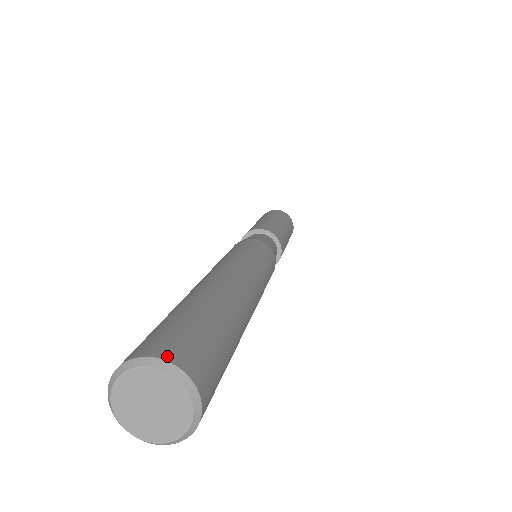
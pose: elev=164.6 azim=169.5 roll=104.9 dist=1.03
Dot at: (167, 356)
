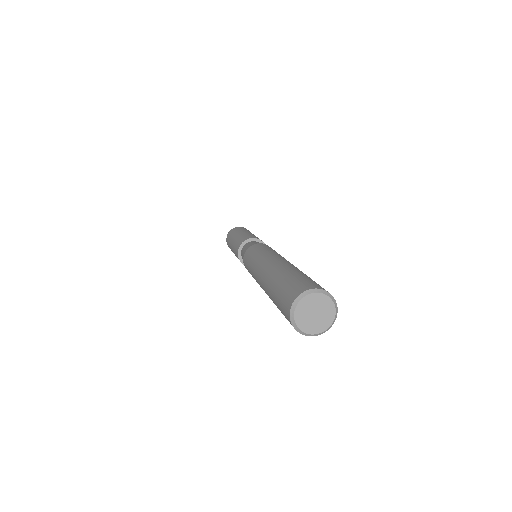
Dot at: (301, 291)
